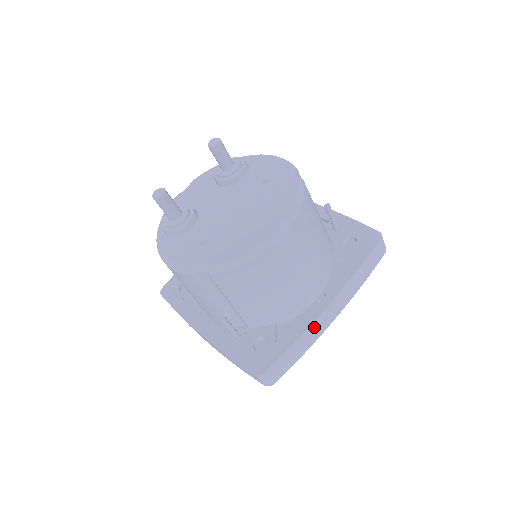
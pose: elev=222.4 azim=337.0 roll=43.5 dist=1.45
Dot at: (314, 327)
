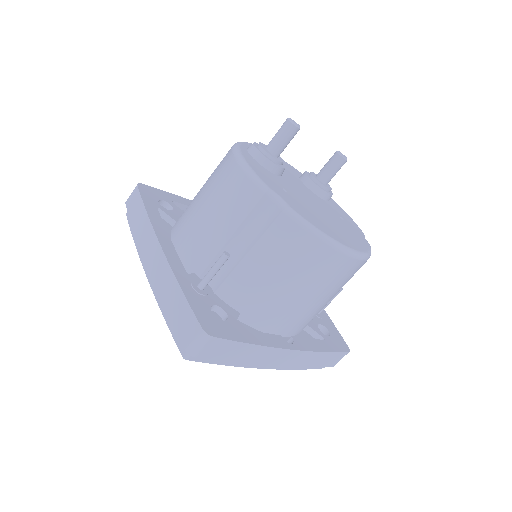
Dot at: (269, 352)
